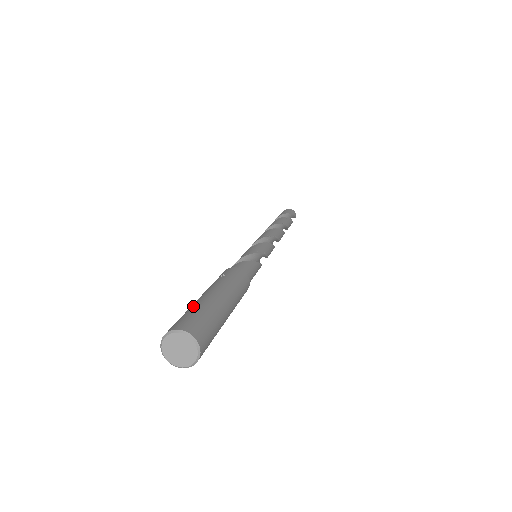
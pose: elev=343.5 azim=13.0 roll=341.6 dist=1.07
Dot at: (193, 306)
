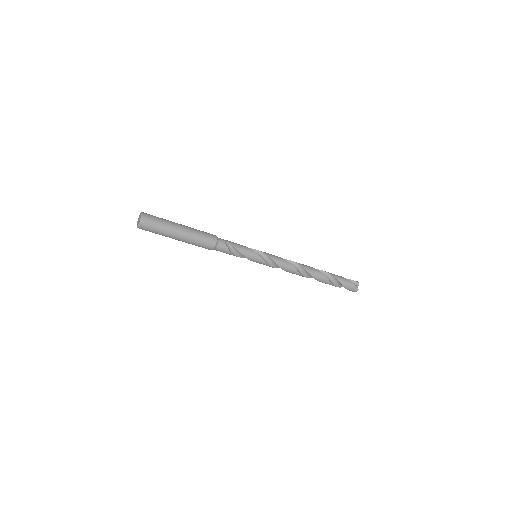
Dot at: occluded
